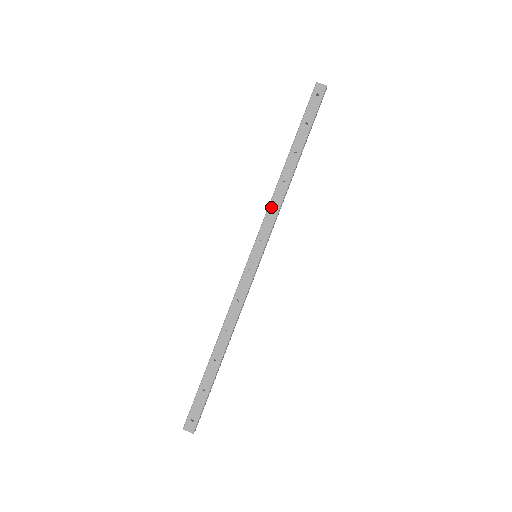
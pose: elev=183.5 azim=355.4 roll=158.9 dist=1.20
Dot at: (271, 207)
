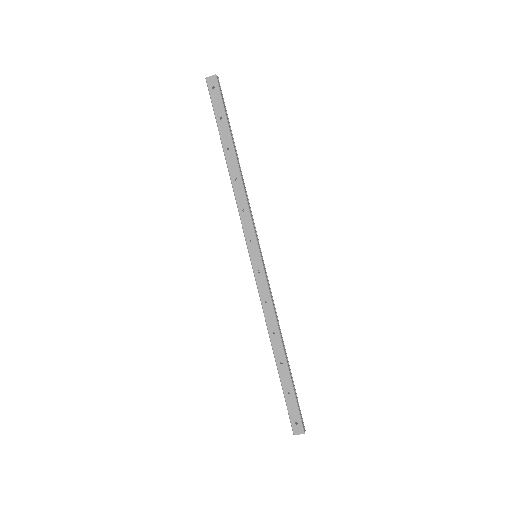
Dot at: (240, 208)
